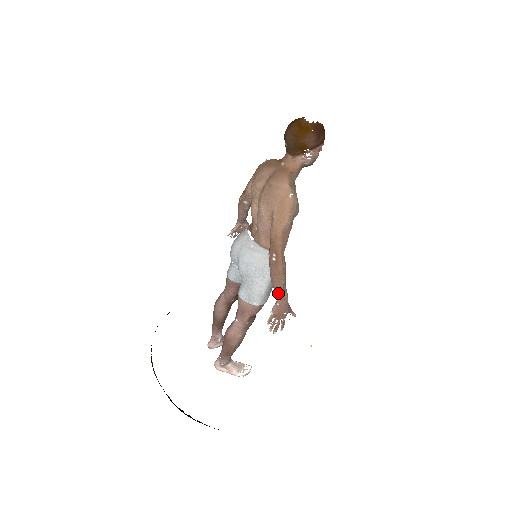
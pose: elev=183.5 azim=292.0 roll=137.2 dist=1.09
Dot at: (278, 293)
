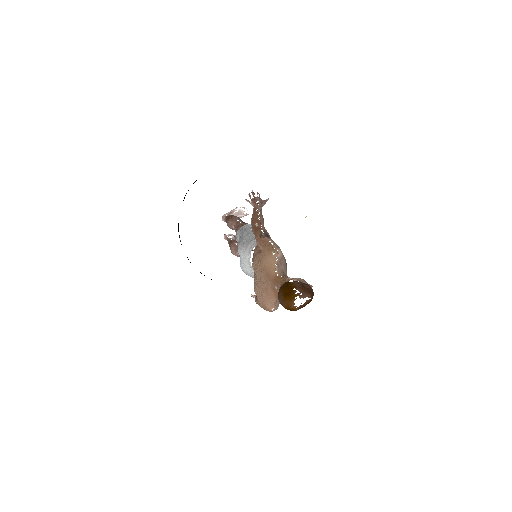
Dot at: occluded
